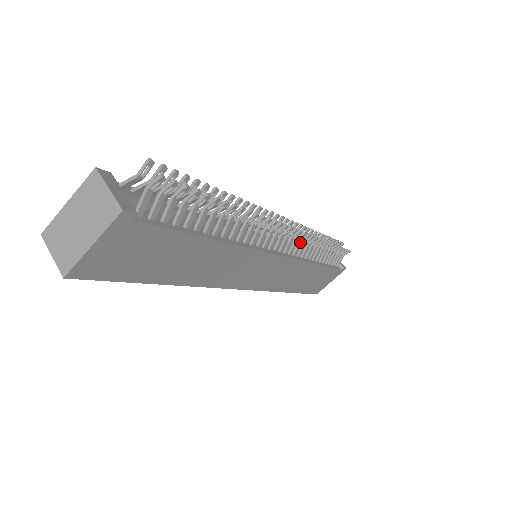
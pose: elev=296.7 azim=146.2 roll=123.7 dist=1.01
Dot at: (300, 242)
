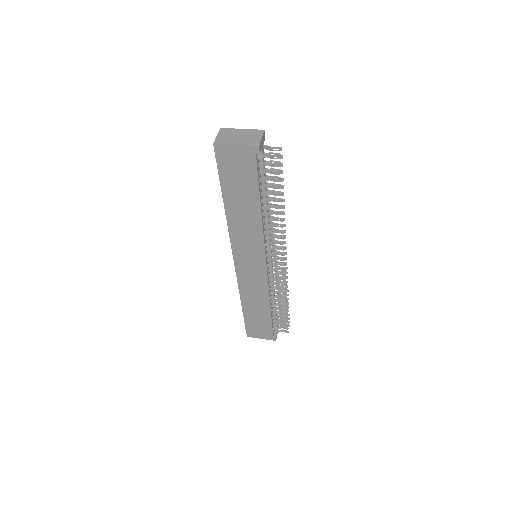
Dot at: (278, 278)
